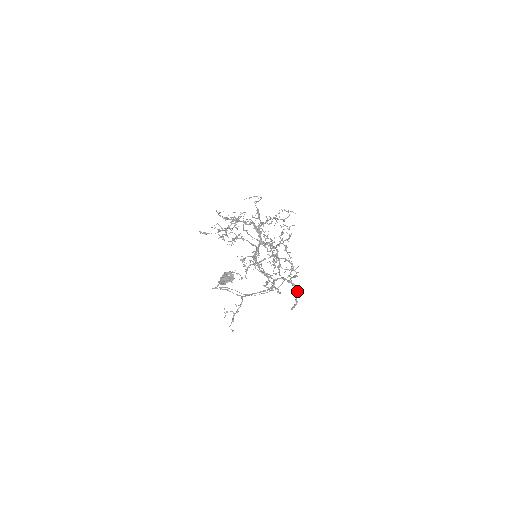
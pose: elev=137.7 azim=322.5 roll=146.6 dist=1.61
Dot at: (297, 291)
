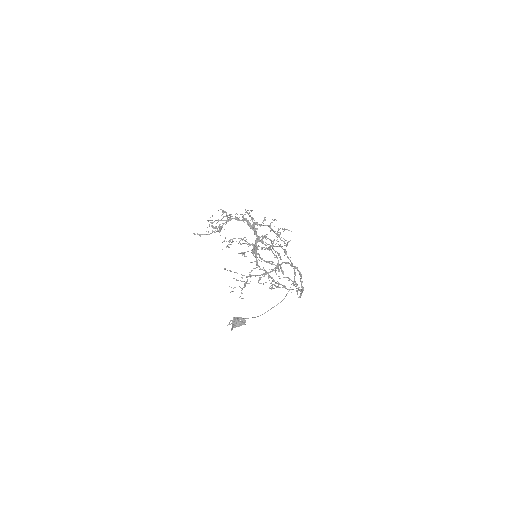
Dot at: (301, 275)
